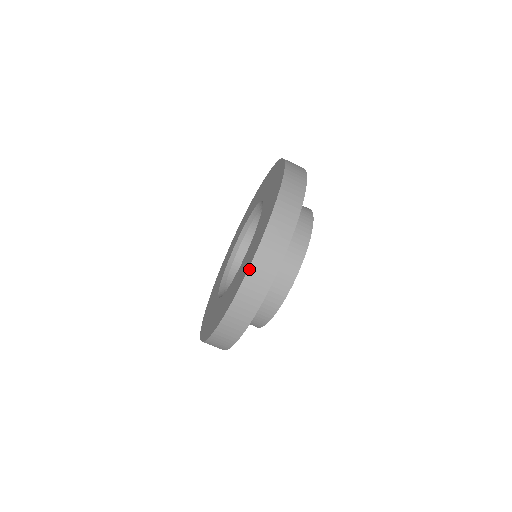
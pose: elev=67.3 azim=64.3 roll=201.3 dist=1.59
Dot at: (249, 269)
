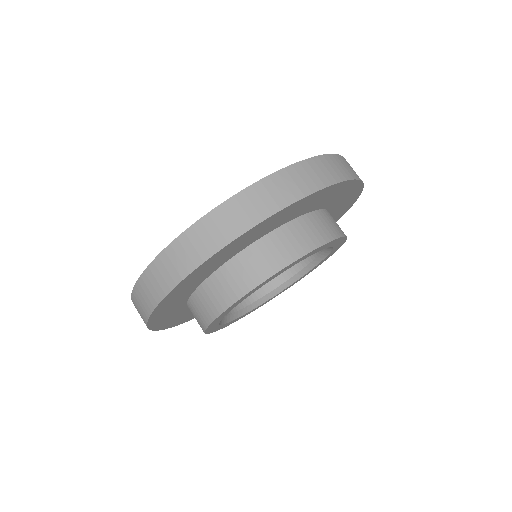
Dot at: (173, 241)
